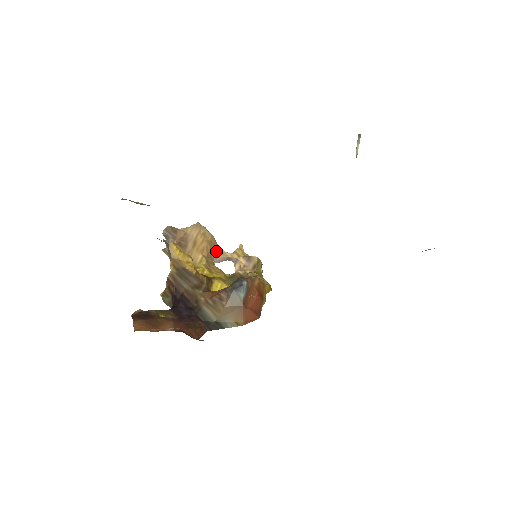
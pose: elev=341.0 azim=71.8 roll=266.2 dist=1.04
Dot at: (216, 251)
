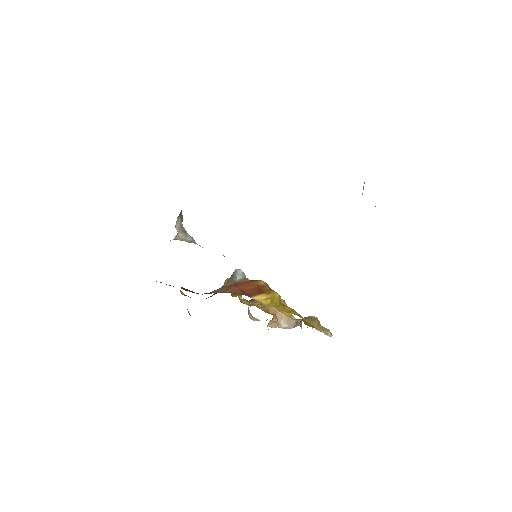
Dot at: (285, 314)
